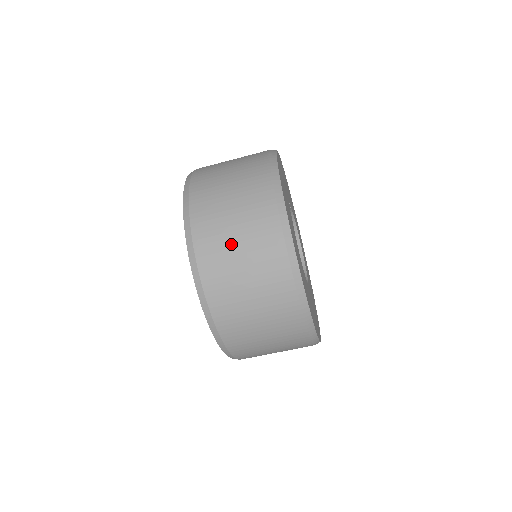
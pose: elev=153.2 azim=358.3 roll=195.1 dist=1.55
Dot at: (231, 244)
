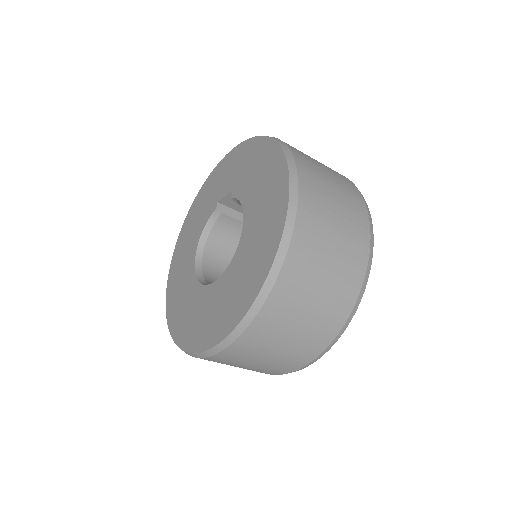
Dot at: (319, 165)
